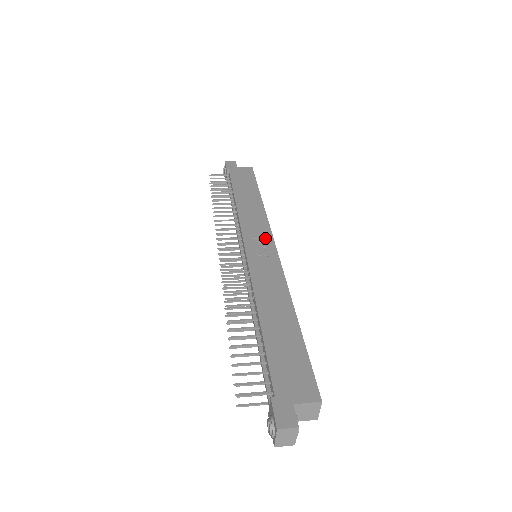
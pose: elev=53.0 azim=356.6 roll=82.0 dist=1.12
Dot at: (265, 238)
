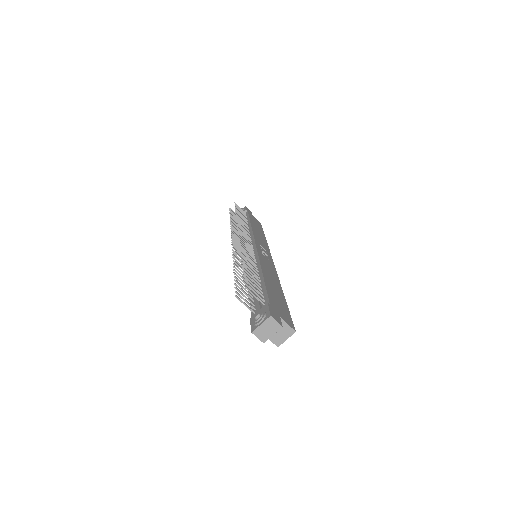
Dot at: (267, 252)
